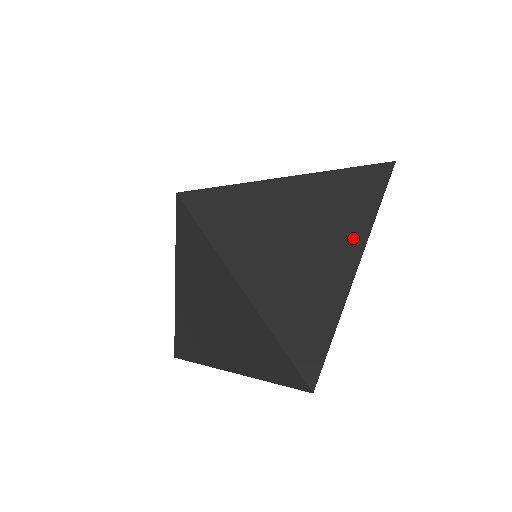
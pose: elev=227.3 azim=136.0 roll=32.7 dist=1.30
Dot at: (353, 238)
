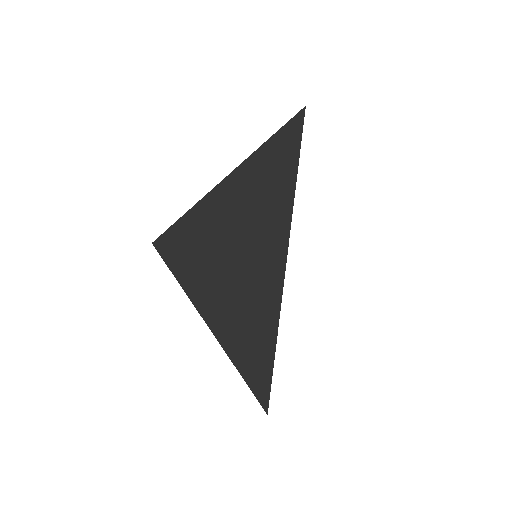
Dot at: occluded
